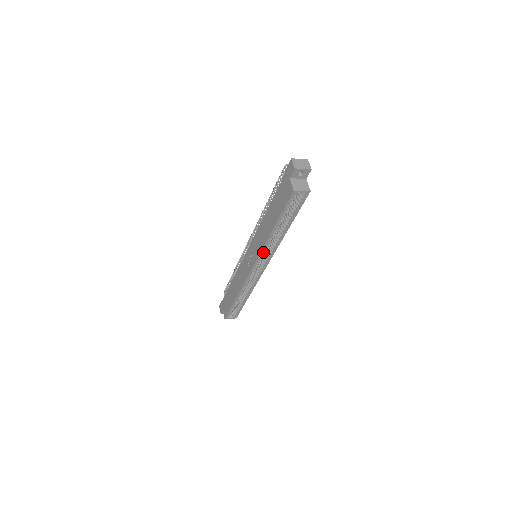
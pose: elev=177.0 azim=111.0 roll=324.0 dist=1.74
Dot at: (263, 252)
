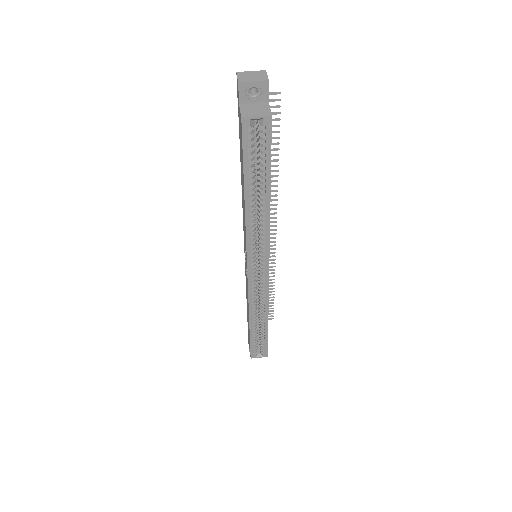
Dot at: (251, 243)
